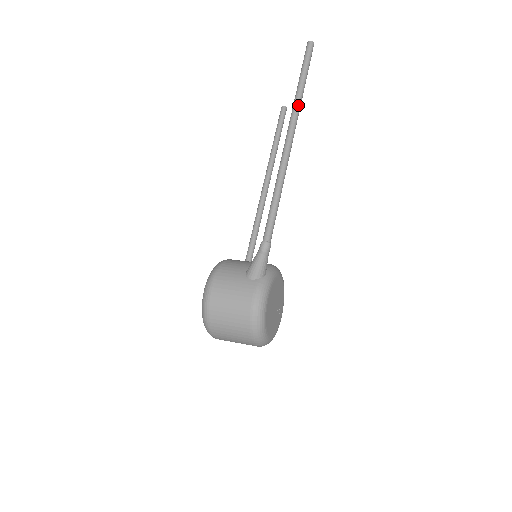
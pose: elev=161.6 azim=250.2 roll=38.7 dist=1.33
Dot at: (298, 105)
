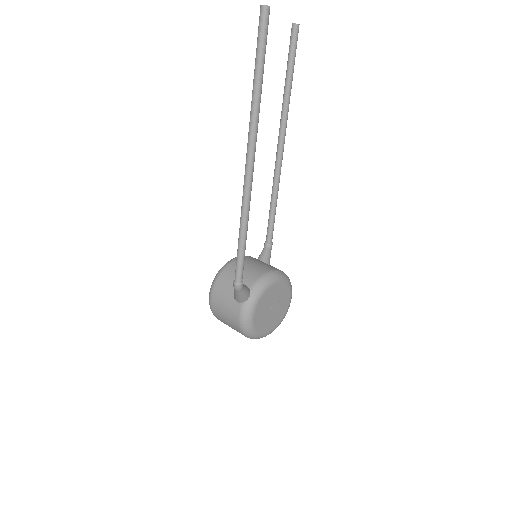
Dot at: (254, 120)
